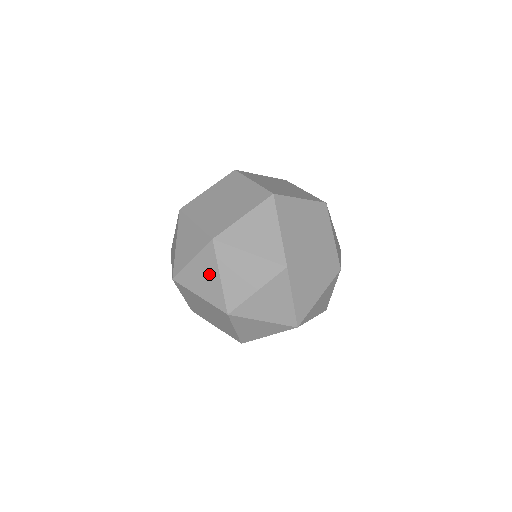
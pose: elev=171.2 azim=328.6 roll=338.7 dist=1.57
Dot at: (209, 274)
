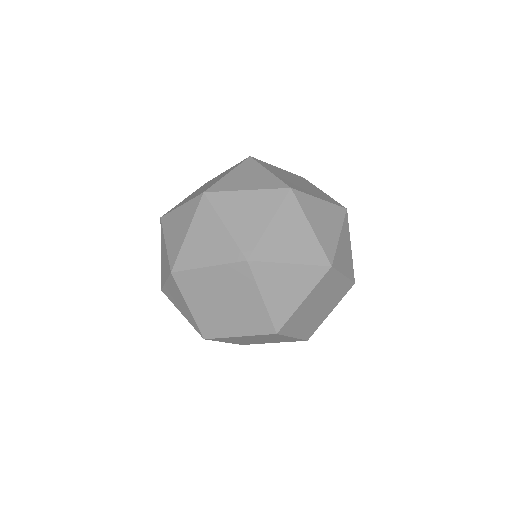
Dot at: (211, 231)
